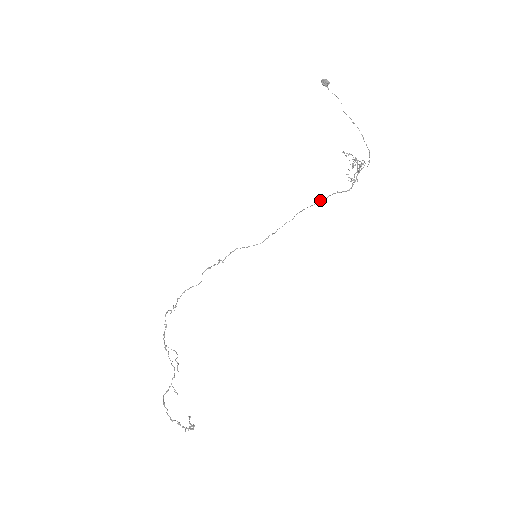
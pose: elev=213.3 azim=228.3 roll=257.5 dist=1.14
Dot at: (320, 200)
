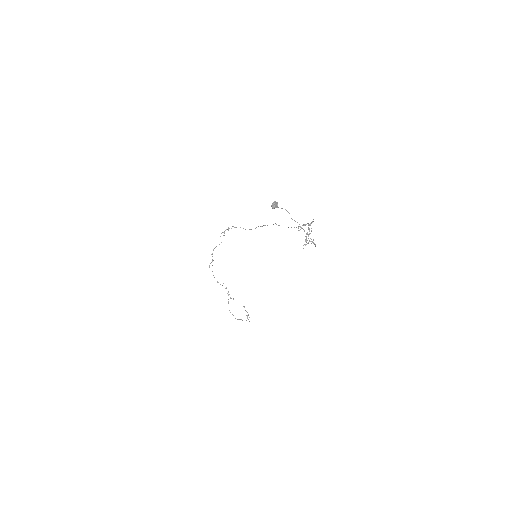
Dot at: occluded
